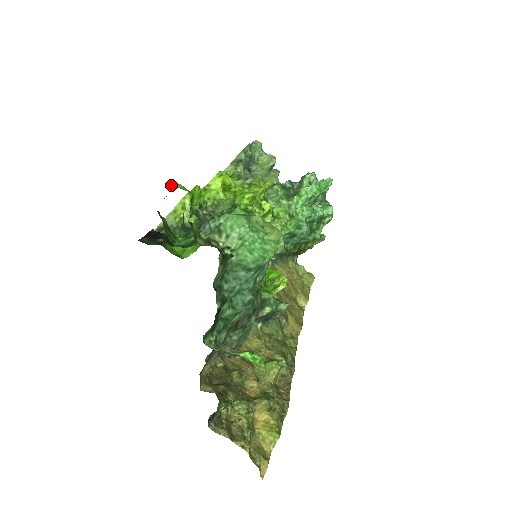
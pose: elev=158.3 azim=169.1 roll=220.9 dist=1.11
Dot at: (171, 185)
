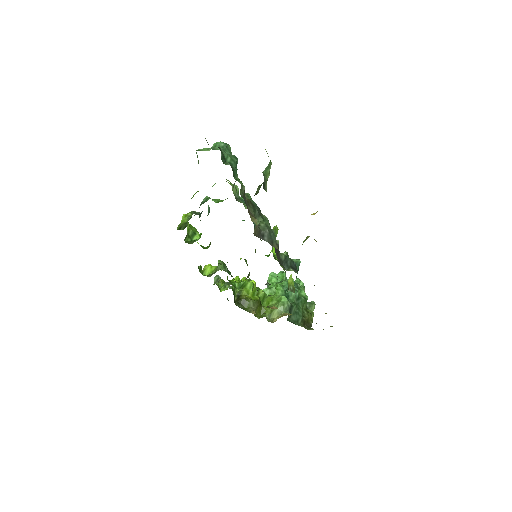
Dot at: occluded
